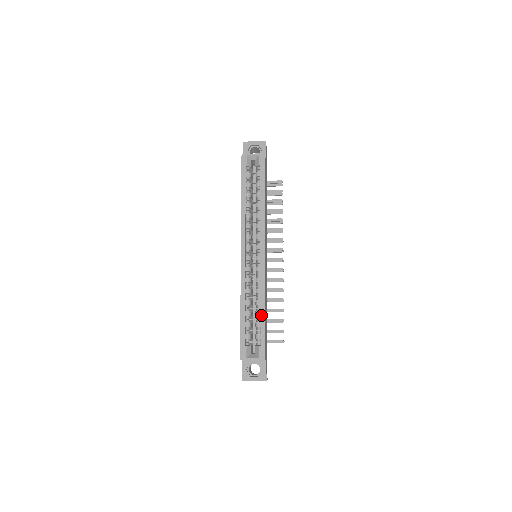
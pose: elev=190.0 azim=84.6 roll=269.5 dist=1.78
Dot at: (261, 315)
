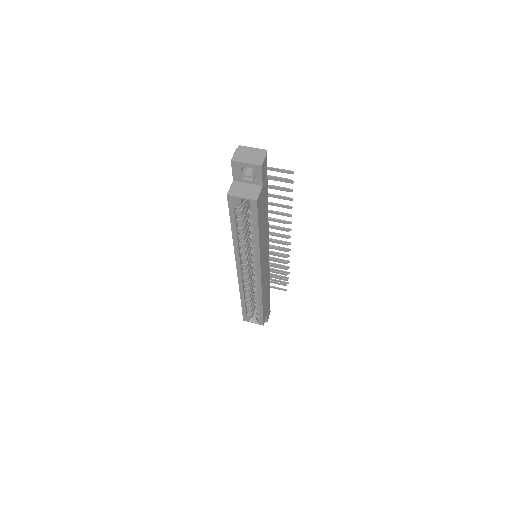
Dot at: (259, 307)
